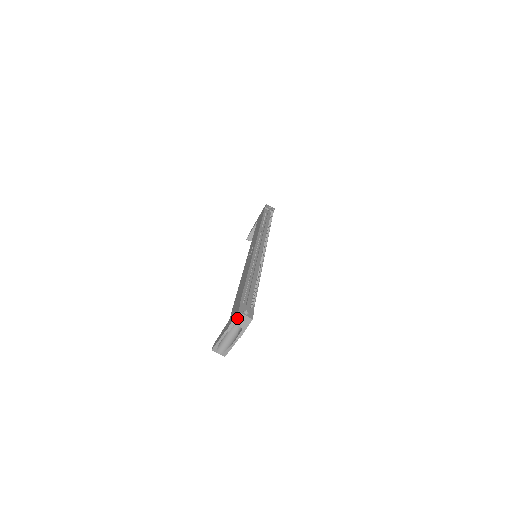
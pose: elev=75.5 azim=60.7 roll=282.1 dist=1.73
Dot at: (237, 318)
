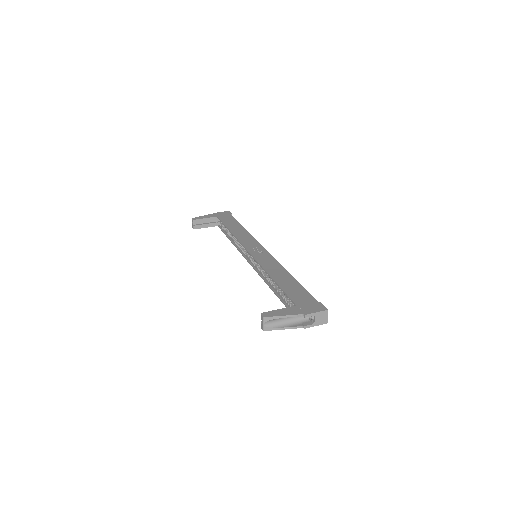
Dot at: (322, 313)
